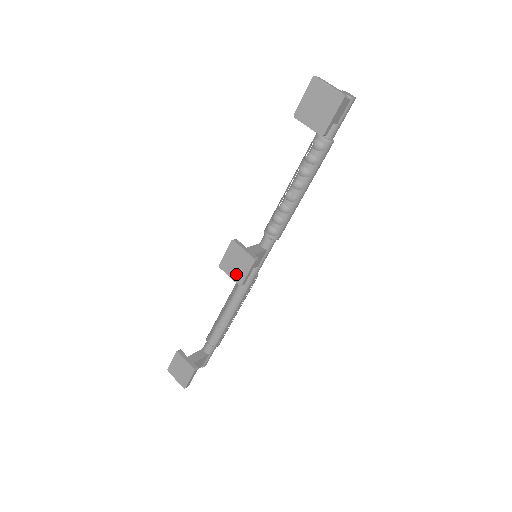
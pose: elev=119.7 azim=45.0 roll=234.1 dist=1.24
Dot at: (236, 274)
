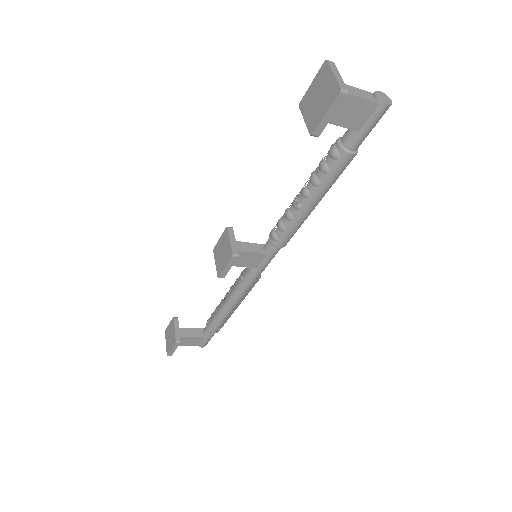
Dot at: (219, 263)
